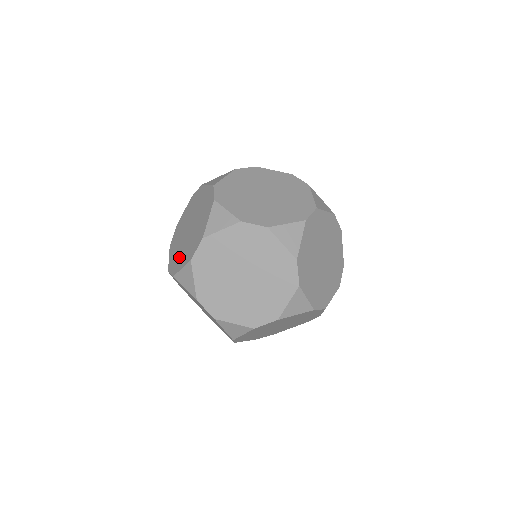
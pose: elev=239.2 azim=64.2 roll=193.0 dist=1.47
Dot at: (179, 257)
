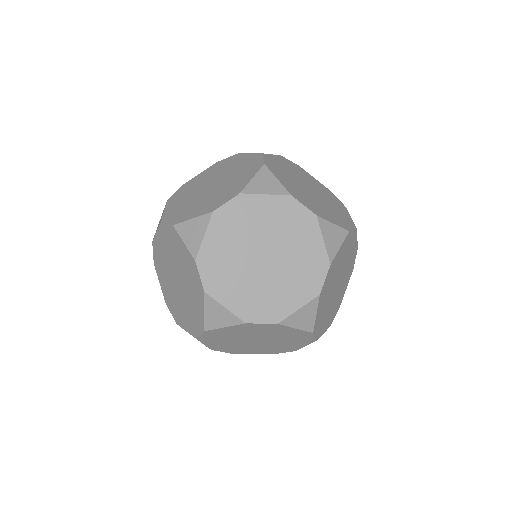
Dot at: (176, 308)
